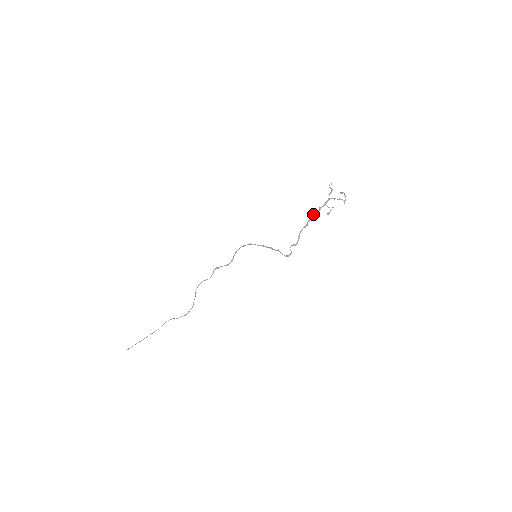
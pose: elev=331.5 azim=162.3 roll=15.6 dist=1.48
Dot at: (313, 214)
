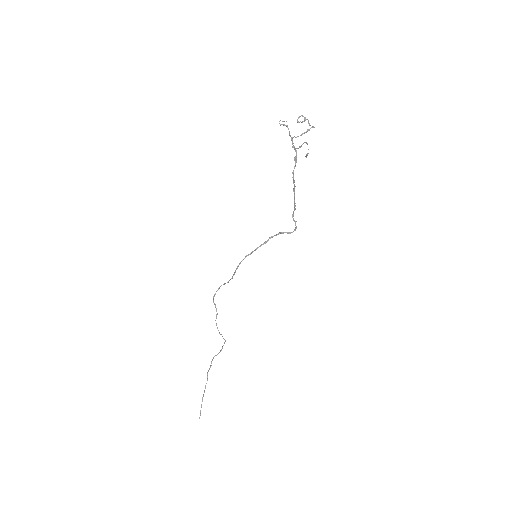
Dot at: (293, 171)
